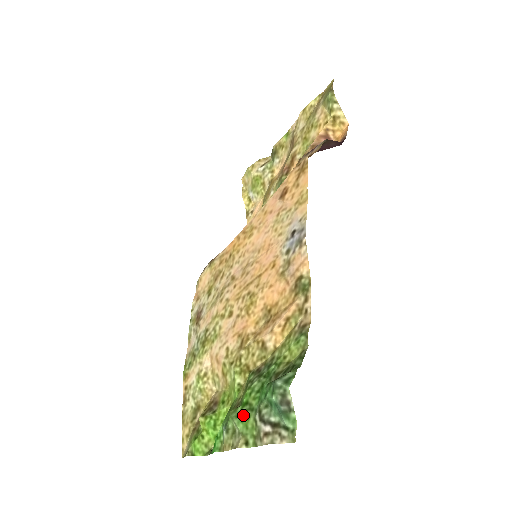
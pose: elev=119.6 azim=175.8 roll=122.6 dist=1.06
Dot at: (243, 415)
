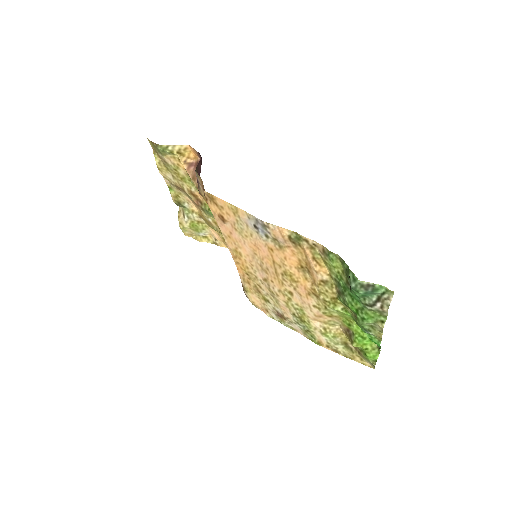
Dot at: (363, 316)
